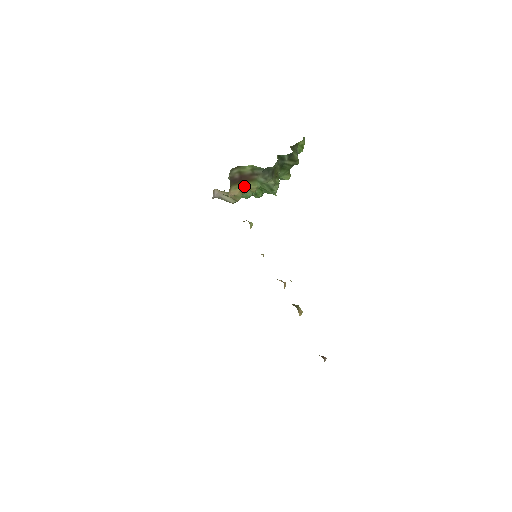
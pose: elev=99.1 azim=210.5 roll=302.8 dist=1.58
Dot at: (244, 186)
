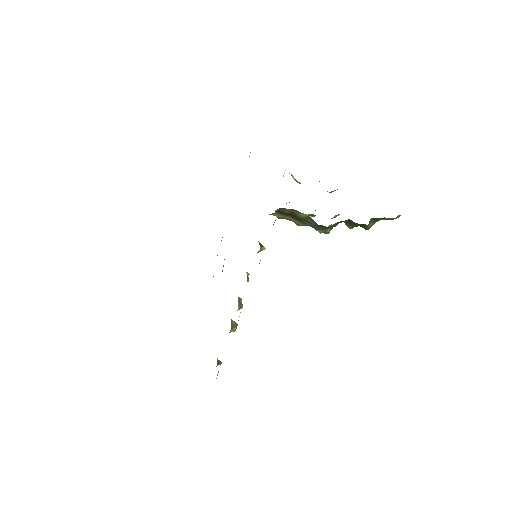
Dot at: (290, 218)
